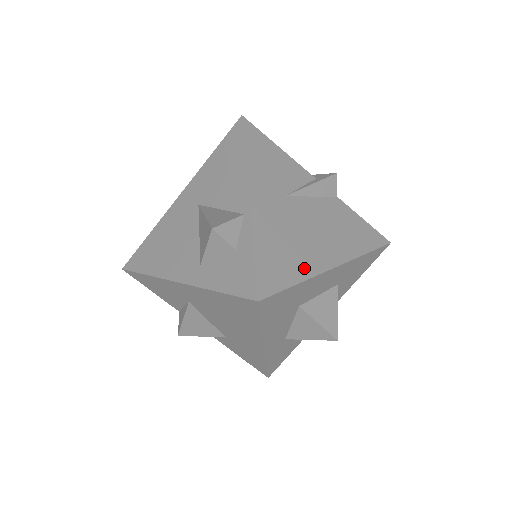
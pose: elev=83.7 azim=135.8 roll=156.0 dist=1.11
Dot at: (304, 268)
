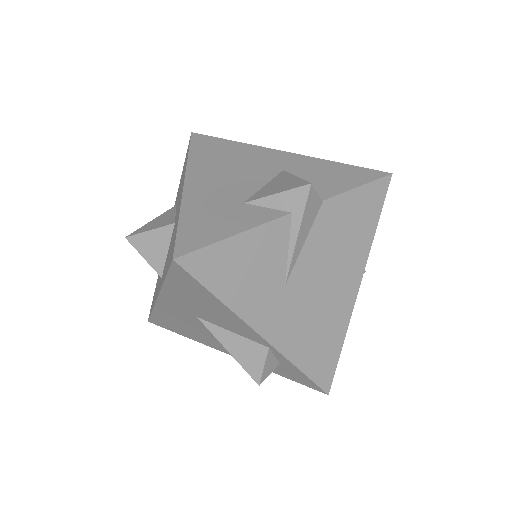
Dot at: (339, 328)
